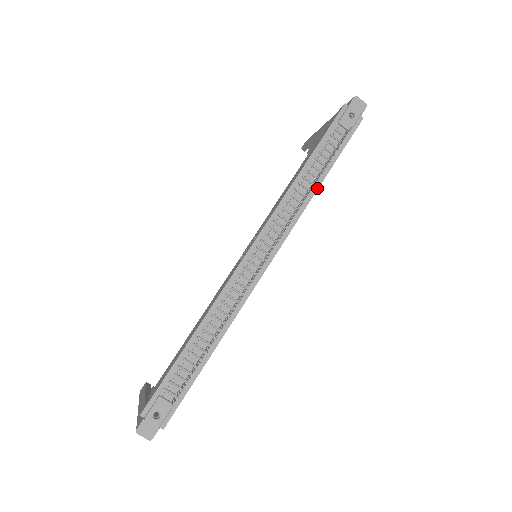
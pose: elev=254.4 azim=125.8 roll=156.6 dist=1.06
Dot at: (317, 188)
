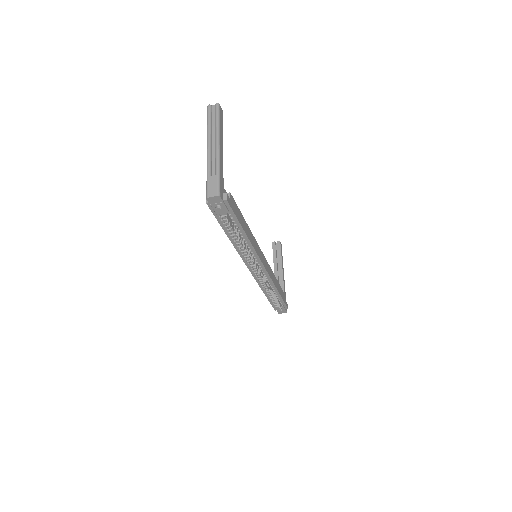
Dot at: (247, 239)
